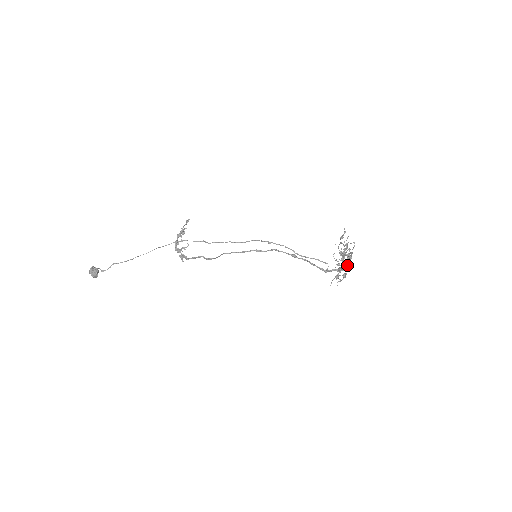
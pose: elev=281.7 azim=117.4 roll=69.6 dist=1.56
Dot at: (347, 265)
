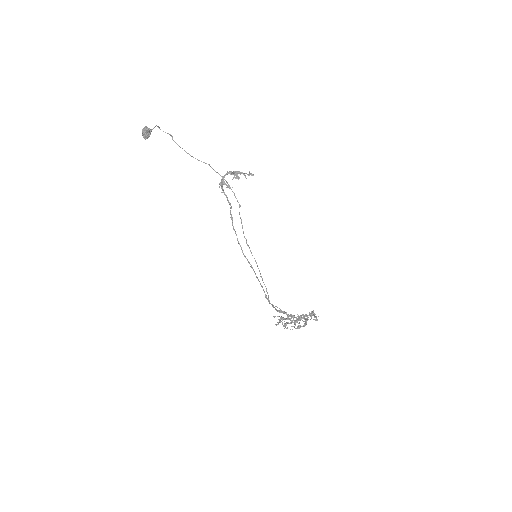
Dot at: (298, 320)
